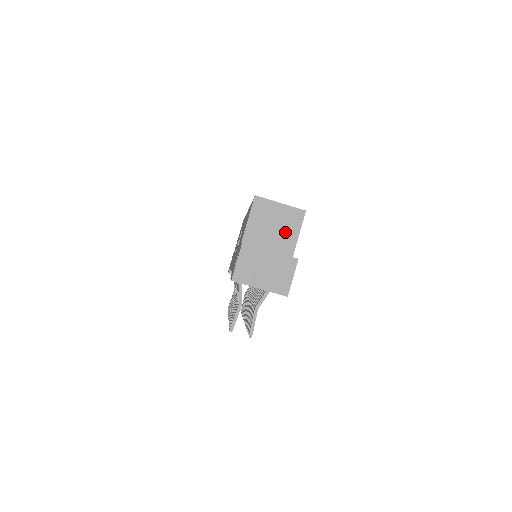
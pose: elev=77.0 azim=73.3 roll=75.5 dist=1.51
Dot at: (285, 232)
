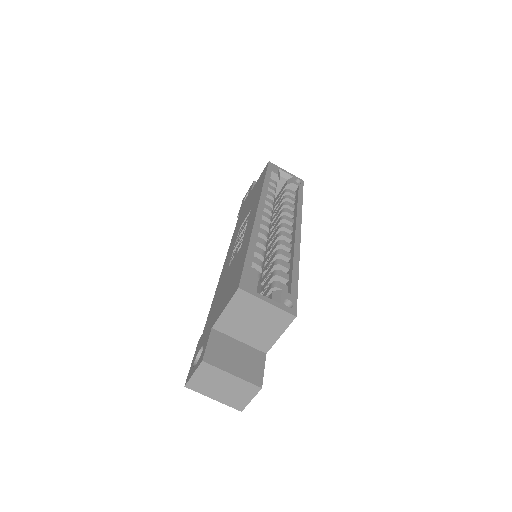
Dot at: (265, 330)
